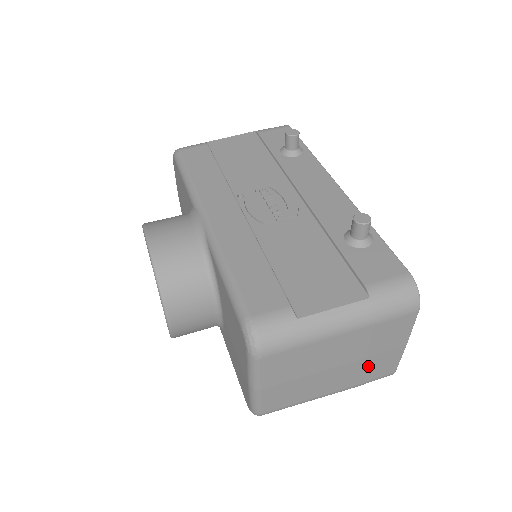
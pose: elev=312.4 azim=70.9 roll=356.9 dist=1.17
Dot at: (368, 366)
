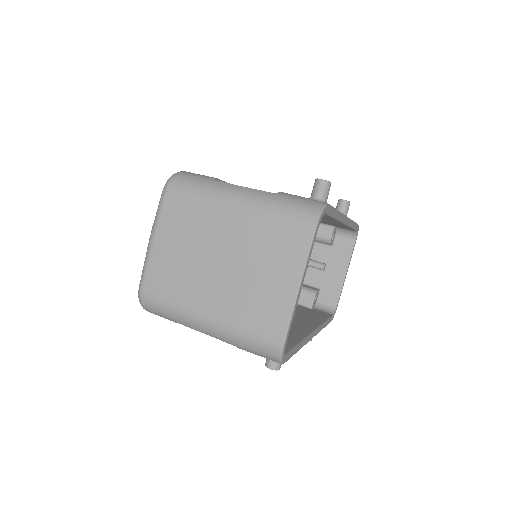
Dot at: (252, 294)
